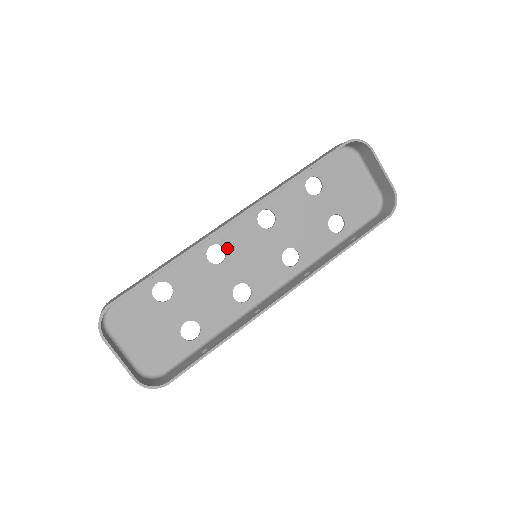
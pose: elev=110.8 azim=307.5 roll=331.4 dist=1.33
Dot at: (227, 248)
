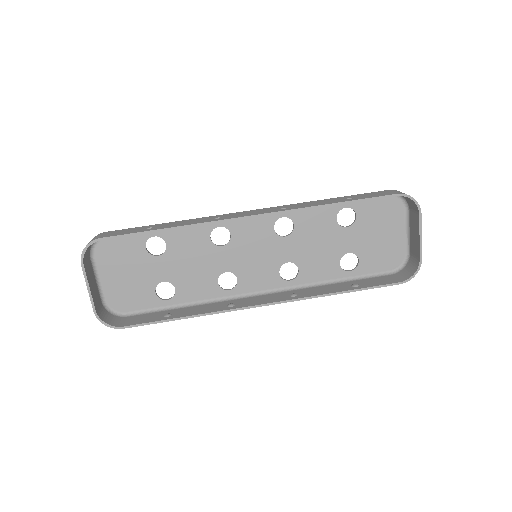
Dot at: (233, 236)
